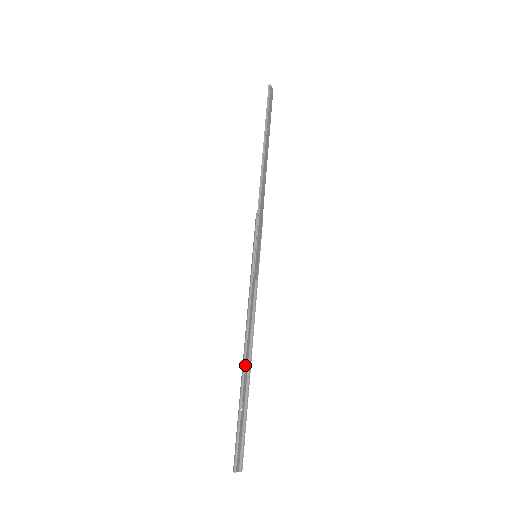
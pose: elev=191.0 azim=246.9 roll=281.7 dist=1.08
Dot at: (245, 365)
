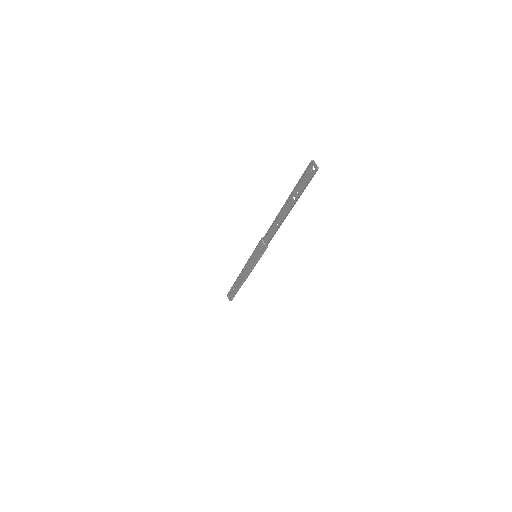
Dot at: (239, 282)
